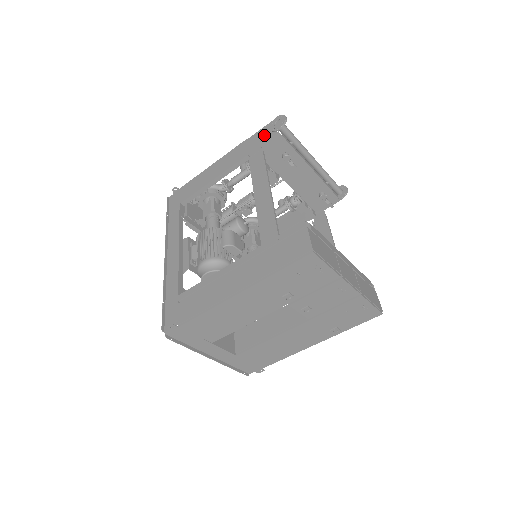
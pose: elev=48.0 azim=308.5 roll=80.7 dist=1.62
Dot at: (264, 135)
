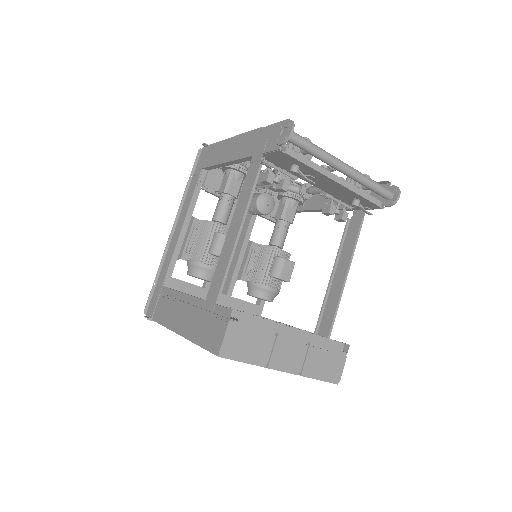
Dot at: (271, 138)
